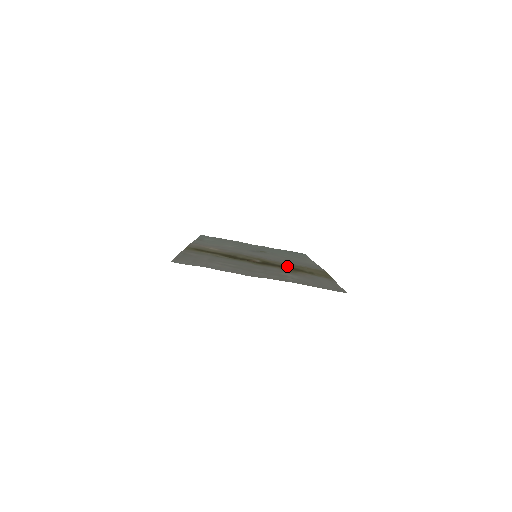
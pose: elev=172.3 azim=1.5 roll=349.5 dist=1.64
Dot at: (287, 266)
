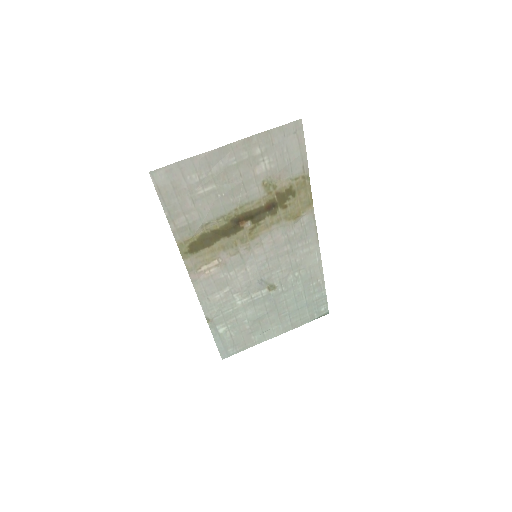
Dot at: (275, 213)
